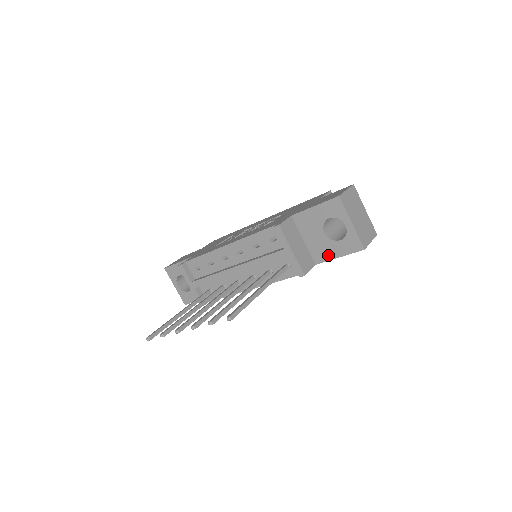
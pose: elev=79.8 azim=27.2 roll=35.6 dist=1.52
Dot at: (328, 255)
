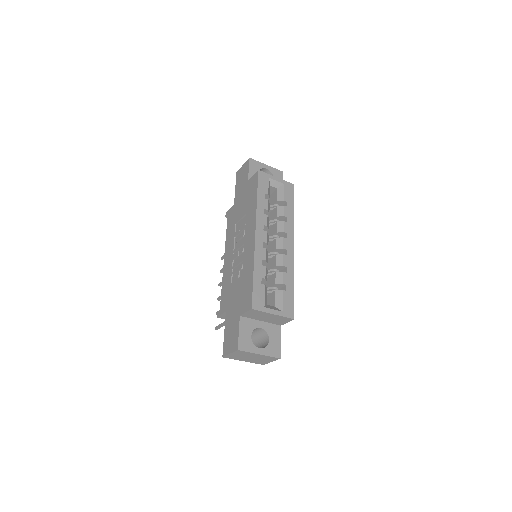
Dot at: occluded
